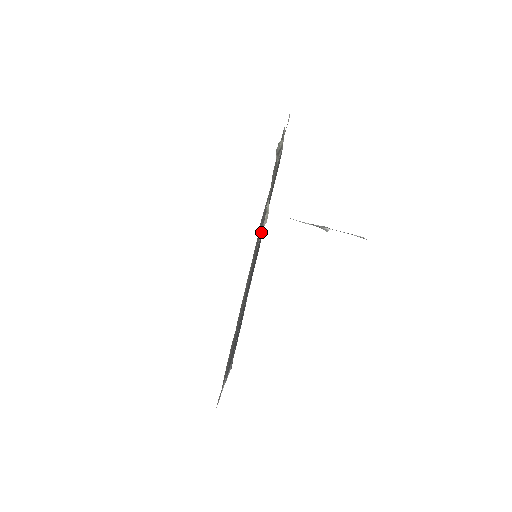
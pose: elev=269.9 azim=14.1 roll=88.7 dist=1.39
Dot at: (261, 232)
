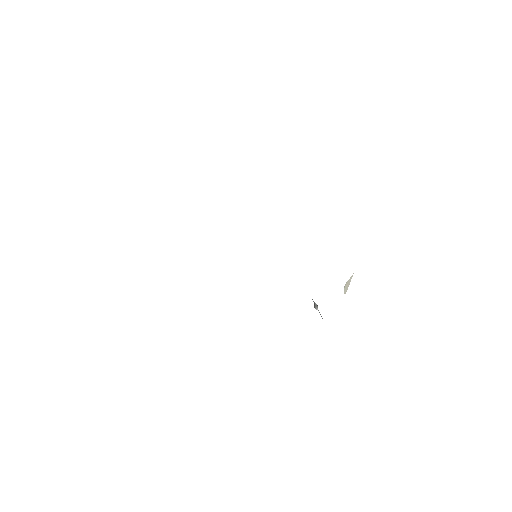
Dot at: occluded
